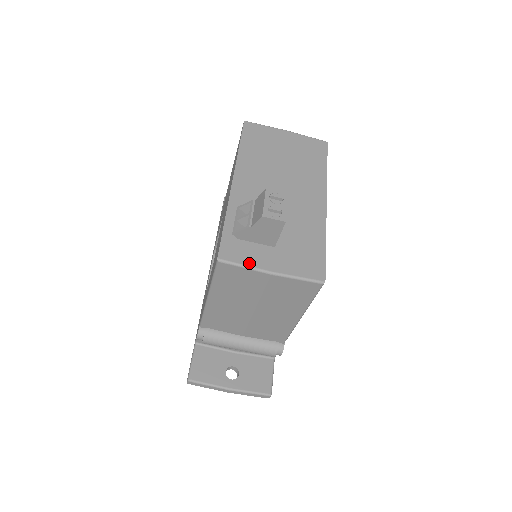
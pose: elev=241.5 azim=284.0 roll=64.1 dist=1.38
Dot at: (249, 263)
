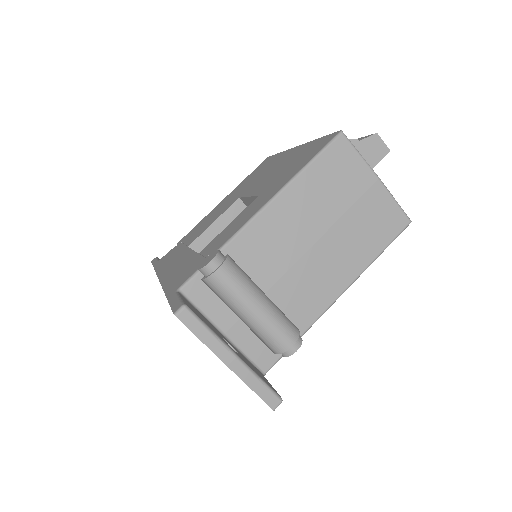
Dot at: (361, 158)
